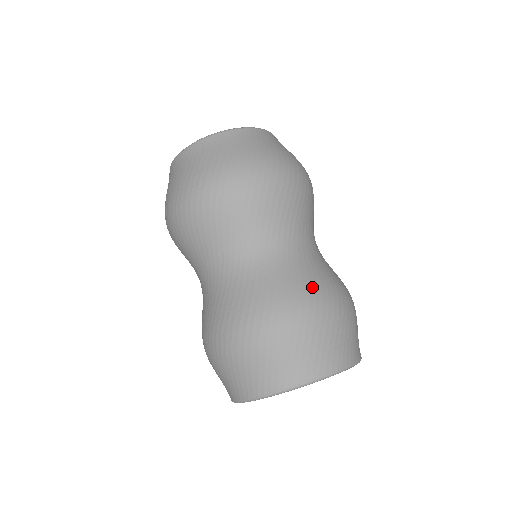
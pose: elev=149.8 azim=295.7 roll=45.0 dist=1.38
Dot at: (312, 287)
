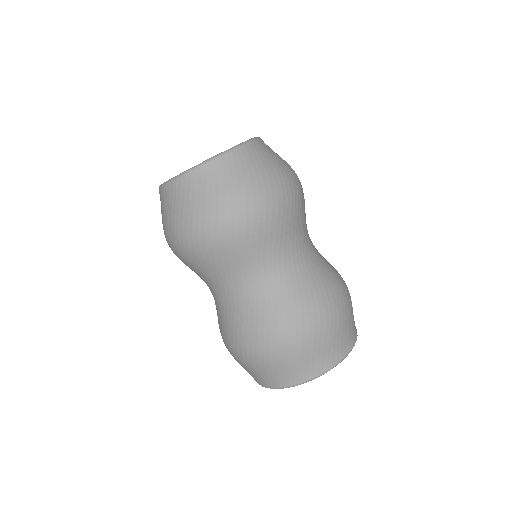
Dot at: (304, 309)
